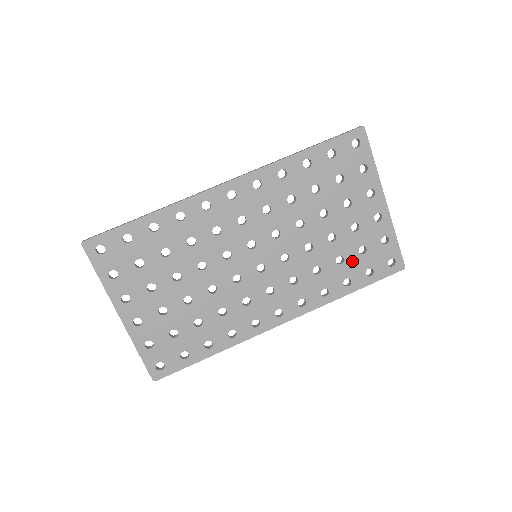
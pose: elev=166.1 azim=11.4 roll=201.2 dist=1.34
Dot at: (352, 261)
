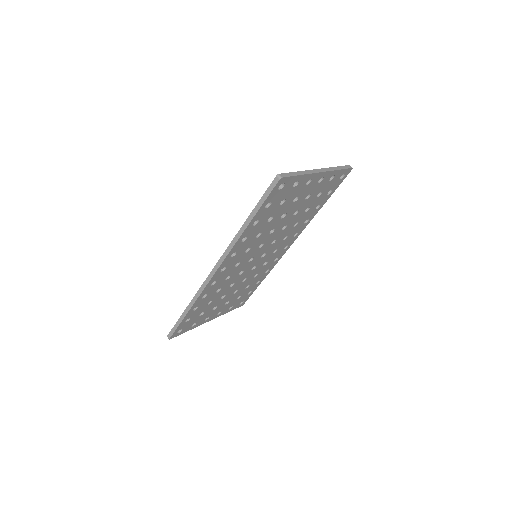
Dot at: (315, 202)
